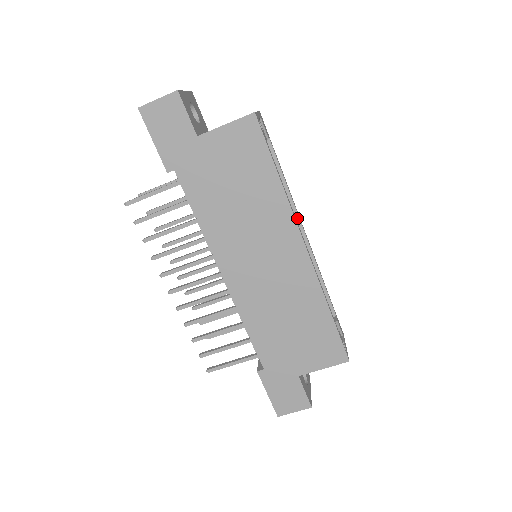
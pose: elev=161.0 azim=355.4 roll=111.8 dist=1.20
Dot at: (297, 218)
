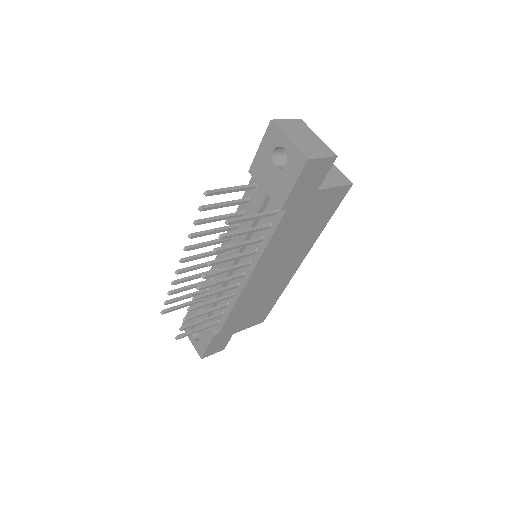
Dot at: occluded
